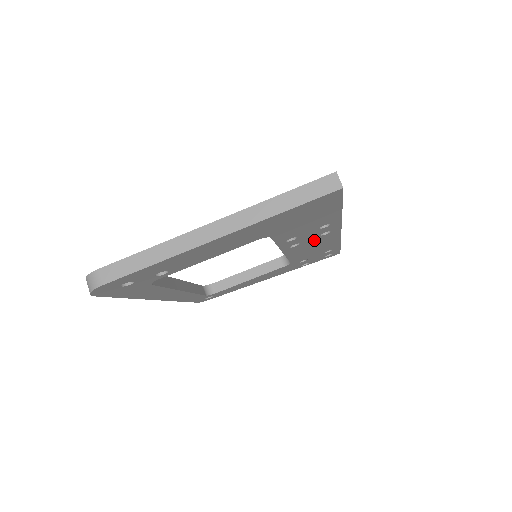
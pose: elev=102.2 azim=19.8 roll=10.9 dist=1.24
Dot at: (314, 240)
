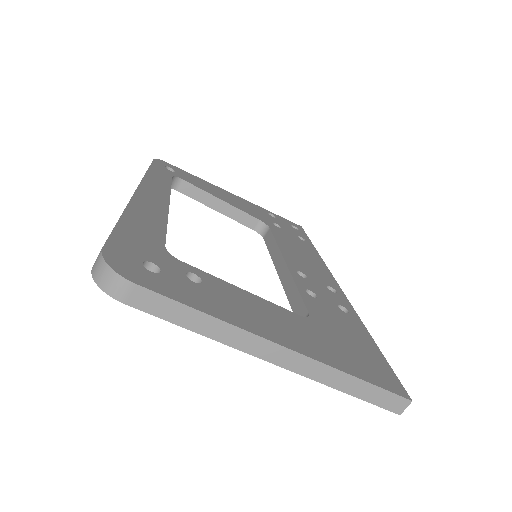
Dot at: occluded
